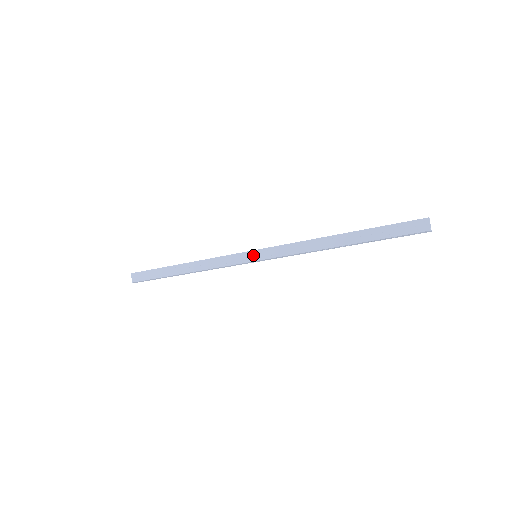
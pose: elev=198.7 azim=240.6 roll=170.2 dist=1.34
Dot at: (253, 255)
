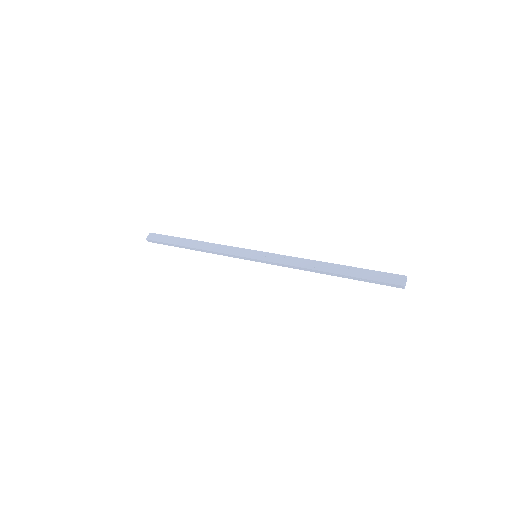
Dot at: (254, 254)
